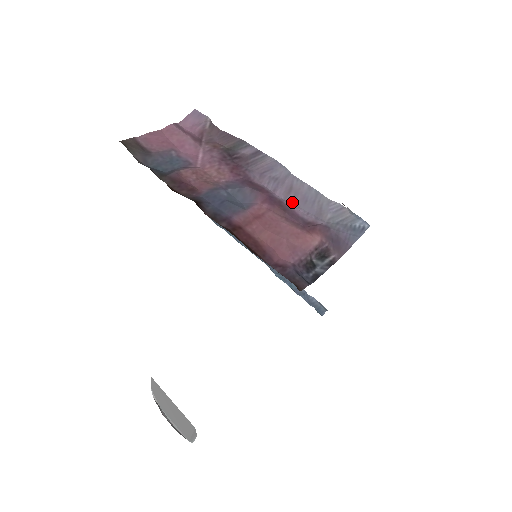
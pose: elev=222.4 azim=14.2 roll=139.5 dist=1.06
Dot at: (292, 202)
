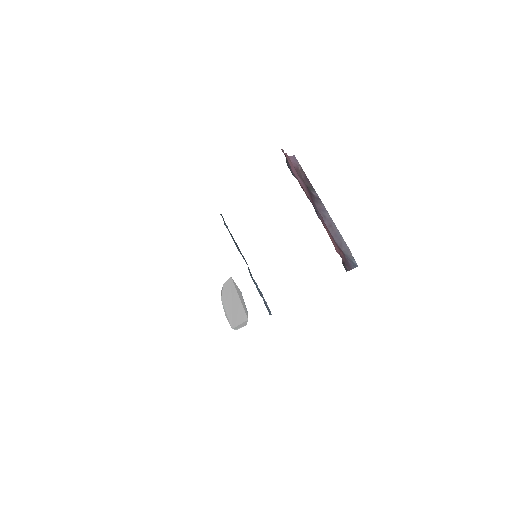
Dot at: (331, 232)
